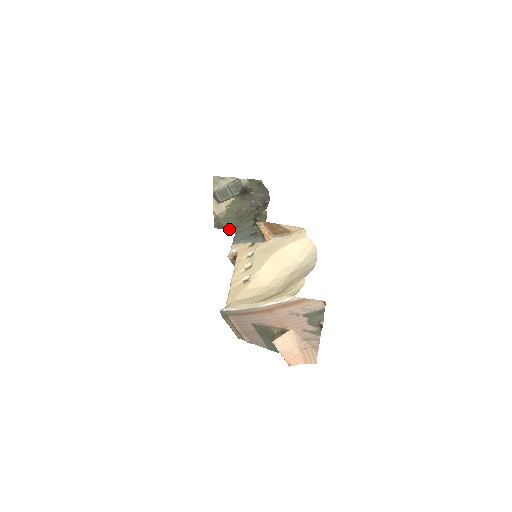
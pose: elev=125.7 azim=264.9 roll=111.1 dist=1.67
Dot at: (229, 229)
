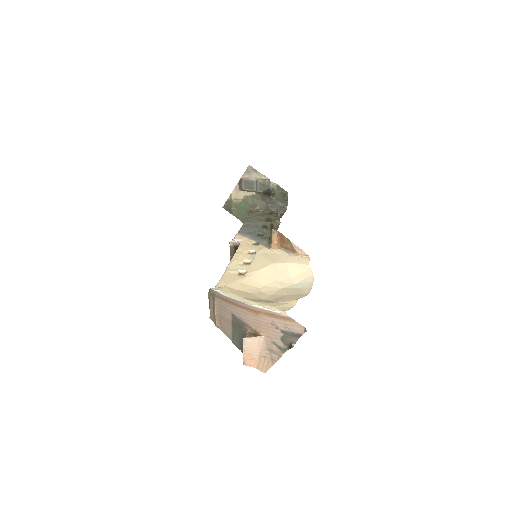
Dot at: (235, 216)
